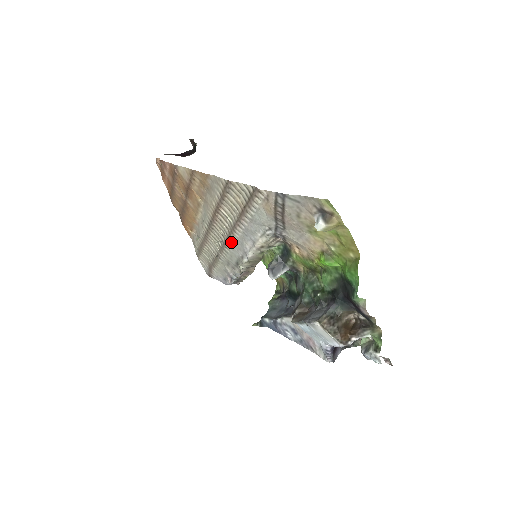
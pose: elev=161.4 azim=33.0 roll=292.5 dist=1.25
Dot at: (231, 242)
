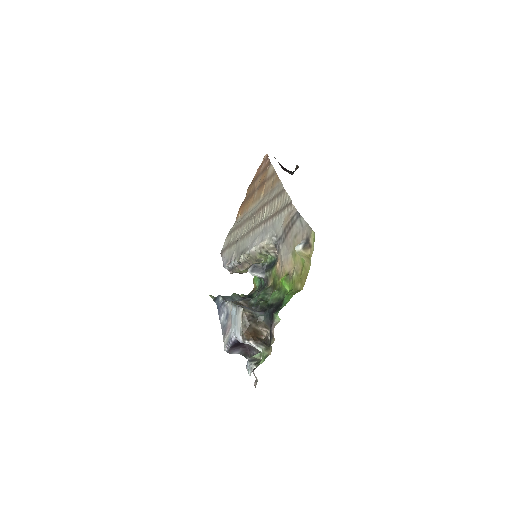
Dot at: (252, 233)
